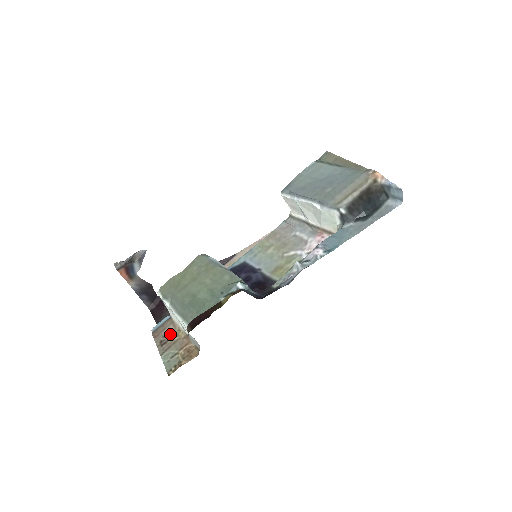
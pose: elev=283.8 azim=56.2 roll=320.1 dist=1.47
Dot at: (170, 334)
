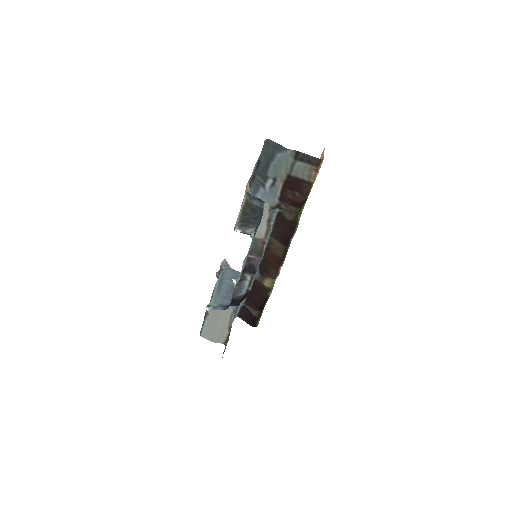
Dot at: occluded
